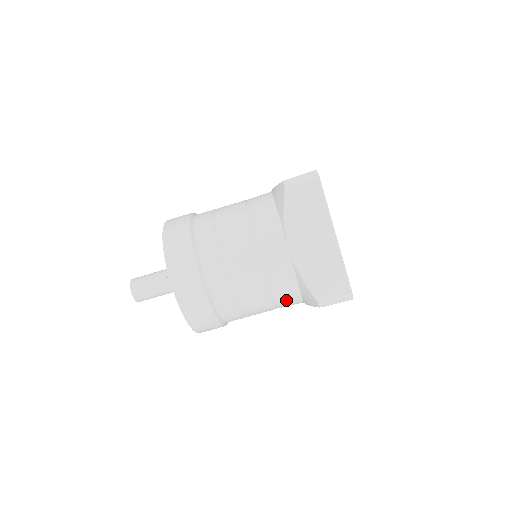
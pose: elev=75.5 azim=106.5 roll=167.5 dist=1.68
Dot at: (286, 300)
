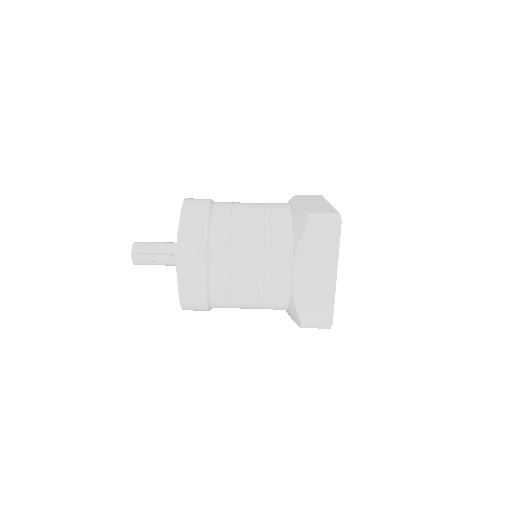
Dot at: (273, 308)
